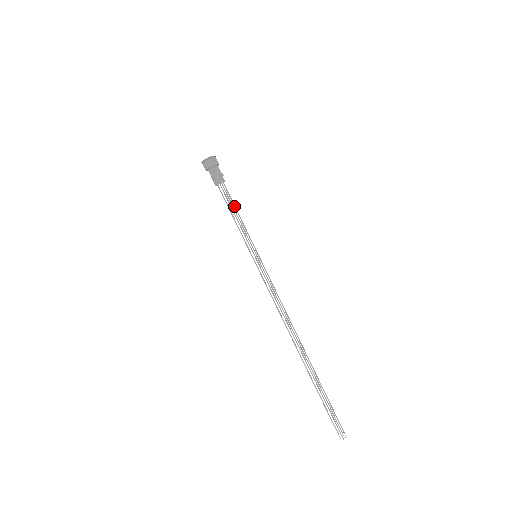
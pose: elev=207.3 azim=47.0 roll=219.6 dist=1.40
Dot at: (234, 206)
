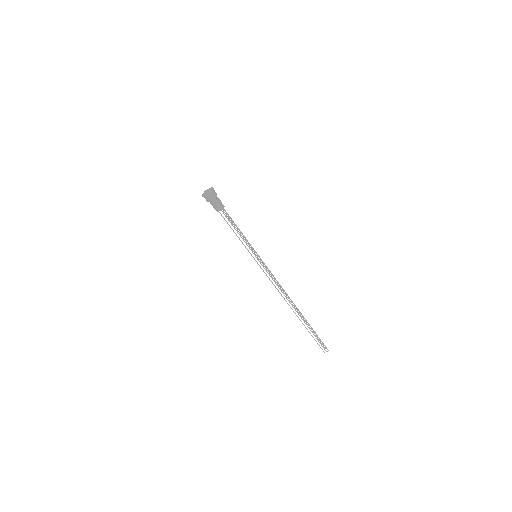
Dot at: (235, 224)
